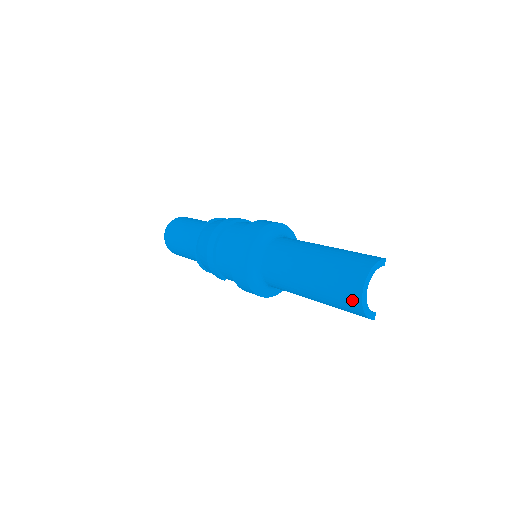
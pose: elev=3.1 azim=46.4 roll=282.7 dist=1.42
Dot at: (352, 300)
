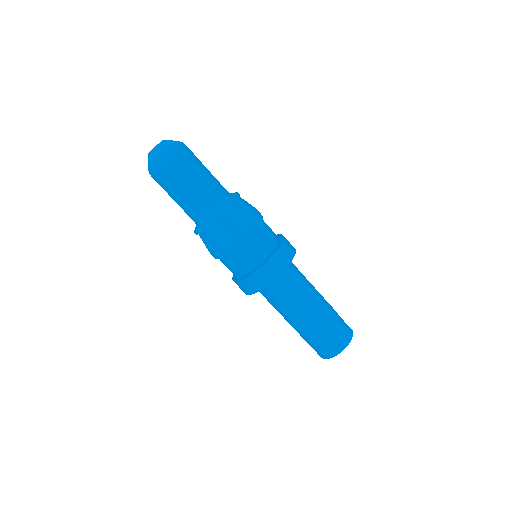
Dot at: (327, 353)
